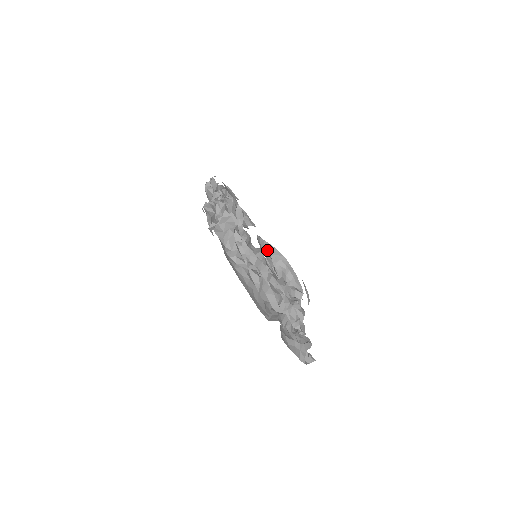
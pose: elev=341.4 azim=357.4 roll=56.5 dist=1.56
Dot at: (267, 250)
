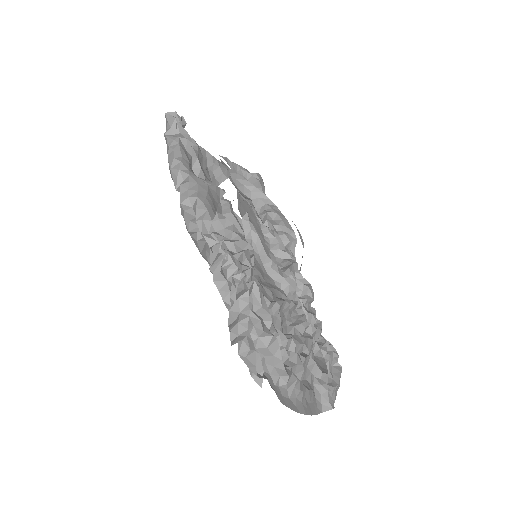
Dot at: (243, 189)
